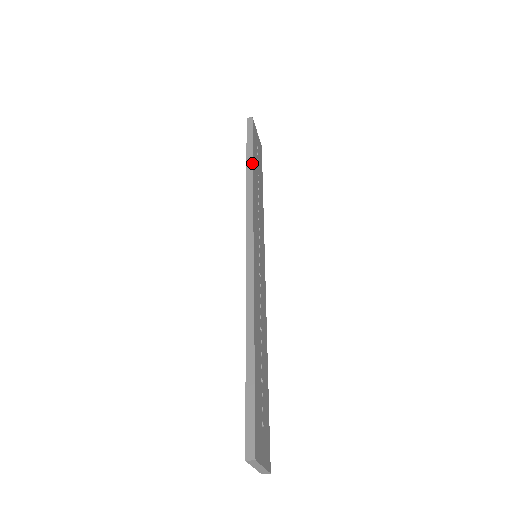
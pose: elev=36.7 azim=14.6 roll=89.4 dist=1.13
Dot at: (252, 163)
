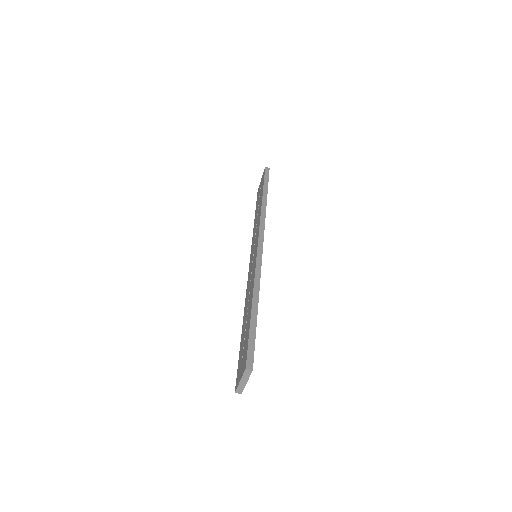
Dot at: occluded
